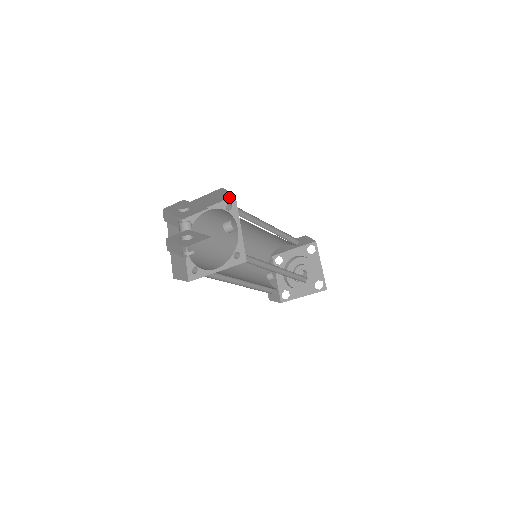
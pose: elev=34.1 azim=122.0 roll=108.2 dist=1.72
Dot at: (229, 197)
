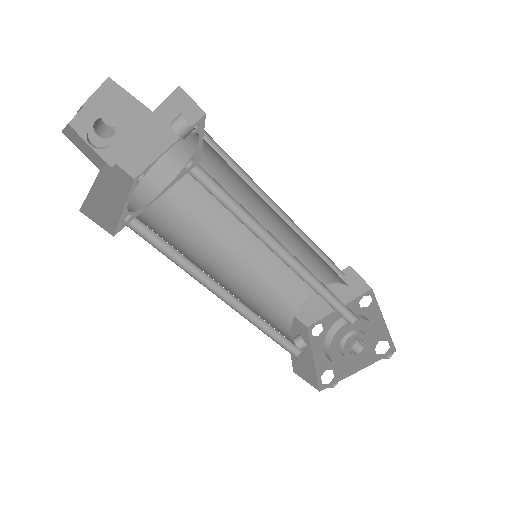
Dot at: (197, 120)
